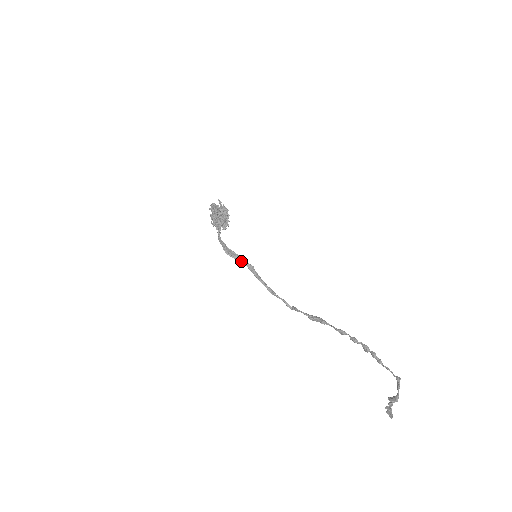
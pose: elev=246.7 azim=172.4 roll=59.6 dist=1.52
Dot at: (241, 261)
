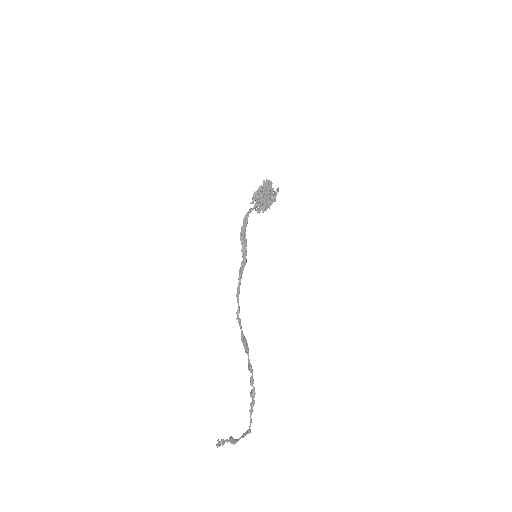
Dot at: (244, 251)
